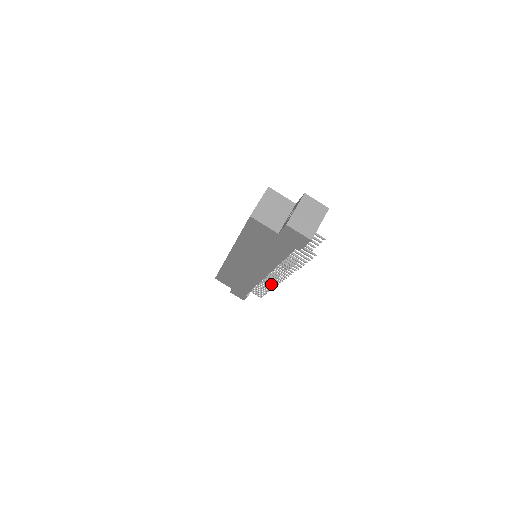
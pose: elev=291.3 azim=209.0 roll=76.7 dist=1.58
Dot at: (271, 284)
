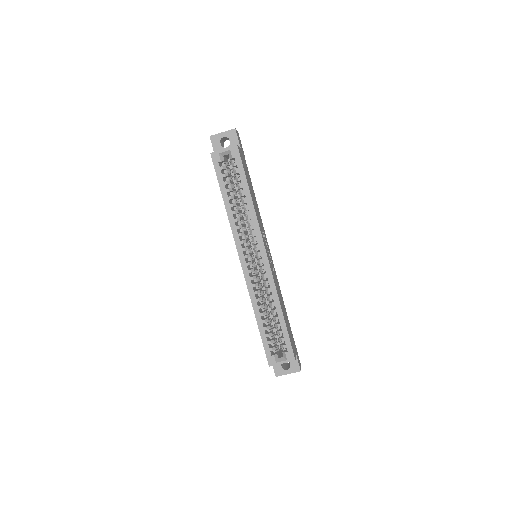
Dot at: occluded
